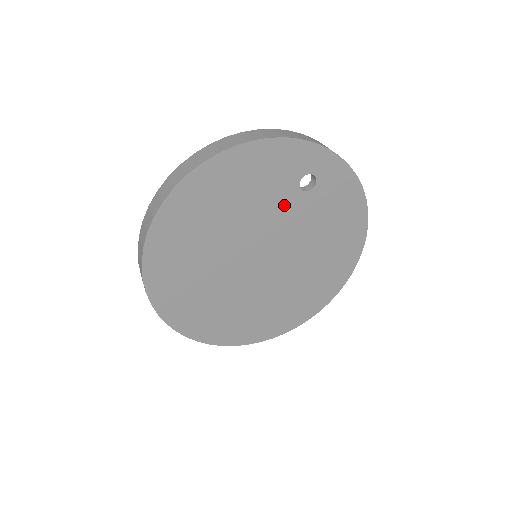
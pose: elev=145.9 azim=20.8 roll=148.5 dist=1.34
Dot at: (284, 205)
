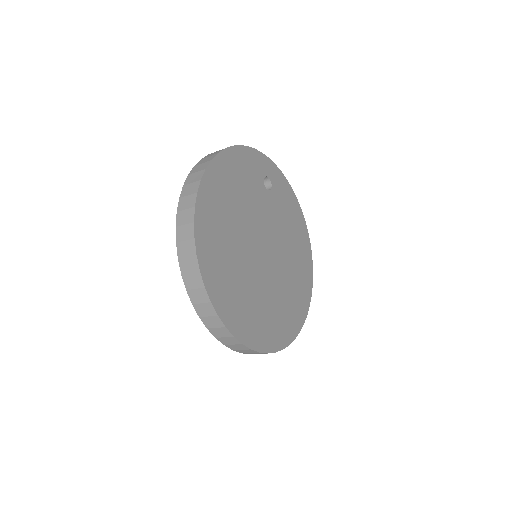
Dot at: (262, 201)
